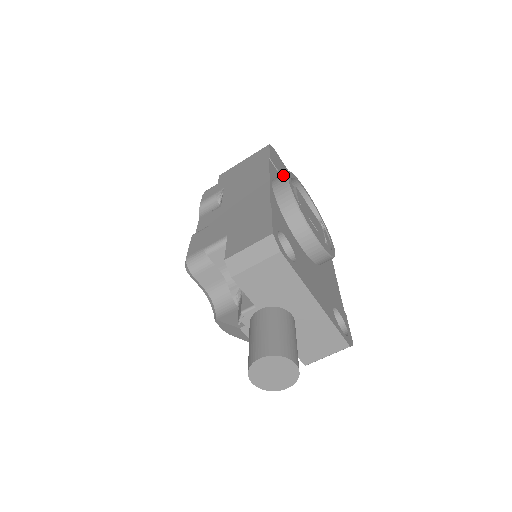
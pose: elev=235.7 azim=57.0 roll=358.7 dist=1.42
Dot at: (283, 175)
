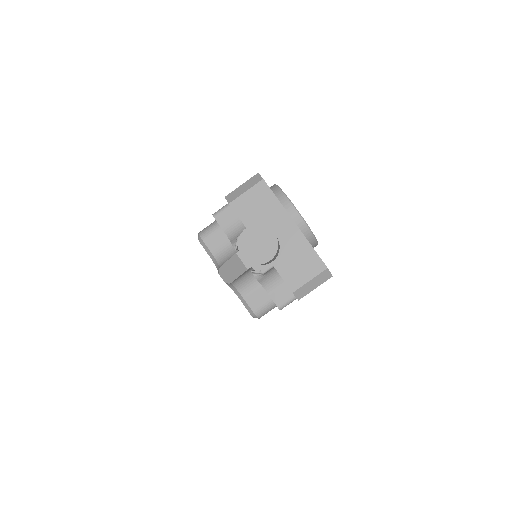
Dot at: occluded
